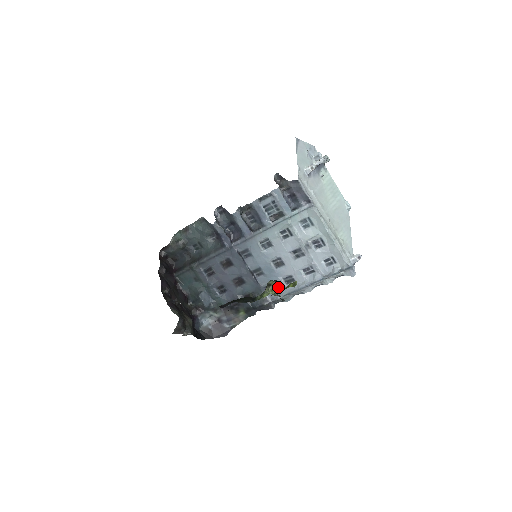
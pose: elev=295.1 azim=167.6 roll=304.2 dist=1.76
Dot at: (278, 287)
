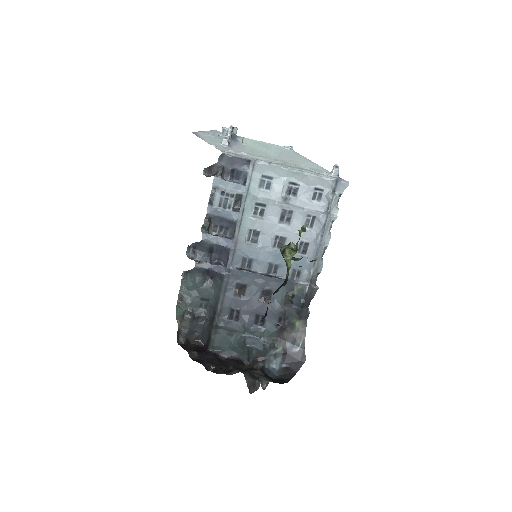
Dot at: (293, 248)
